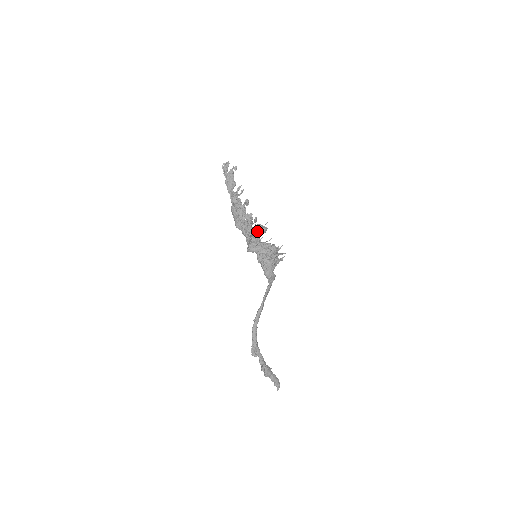
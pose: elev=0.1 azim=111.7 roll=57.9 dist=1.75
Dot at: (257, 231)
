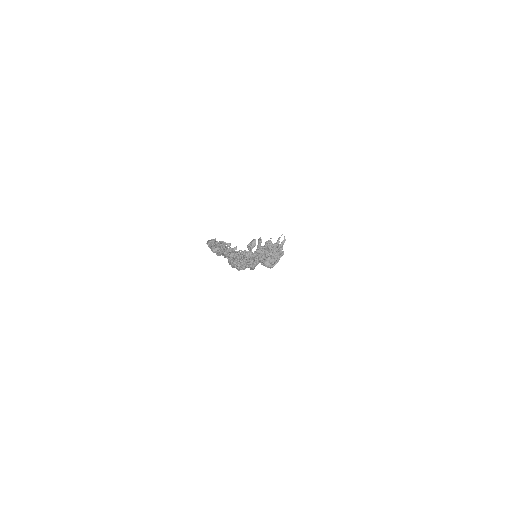
Dot at: occluded
